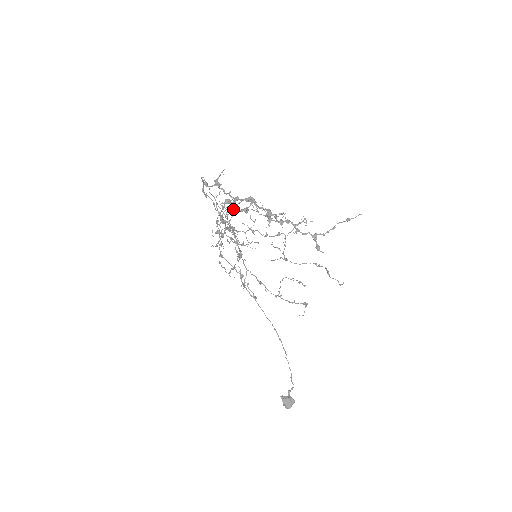
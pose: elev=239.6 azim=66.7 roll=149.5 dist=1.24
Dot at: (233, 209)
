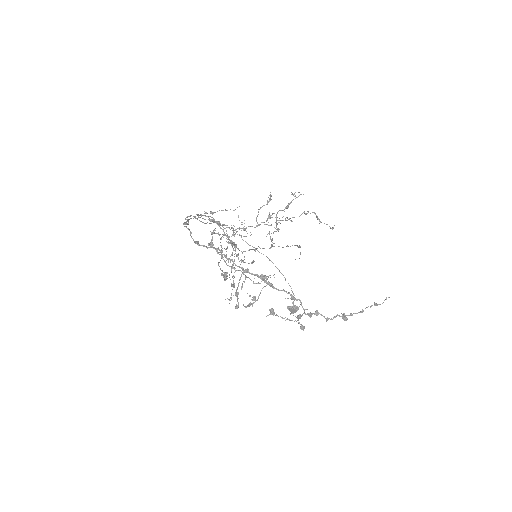
Dot at: occluded
